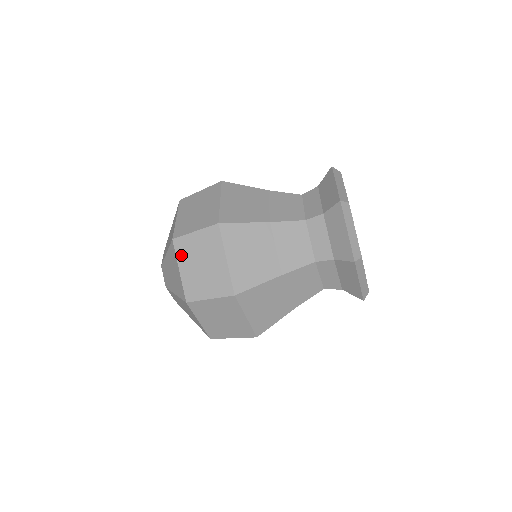
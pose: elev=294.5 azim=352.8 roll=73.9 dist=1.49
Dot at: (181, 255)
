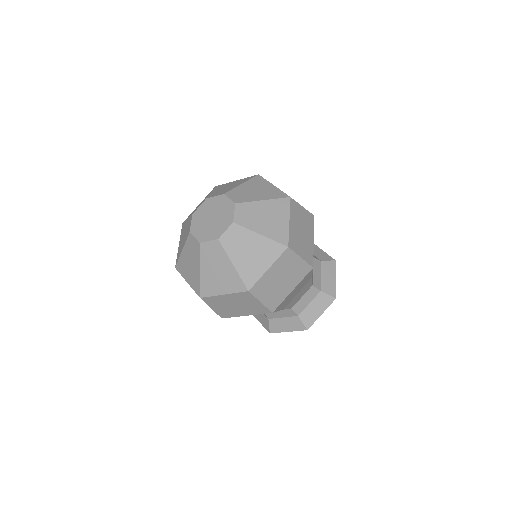
Dot at: occluded
